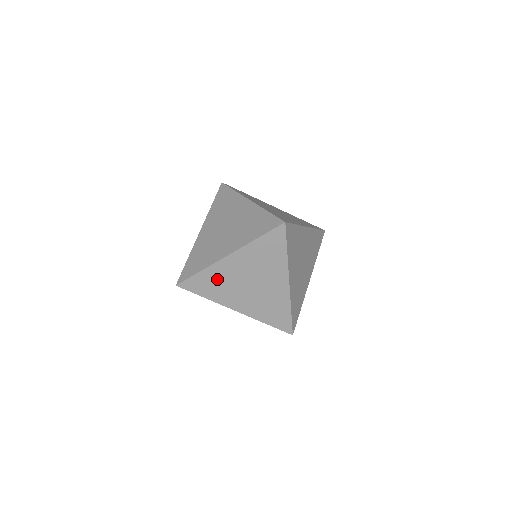
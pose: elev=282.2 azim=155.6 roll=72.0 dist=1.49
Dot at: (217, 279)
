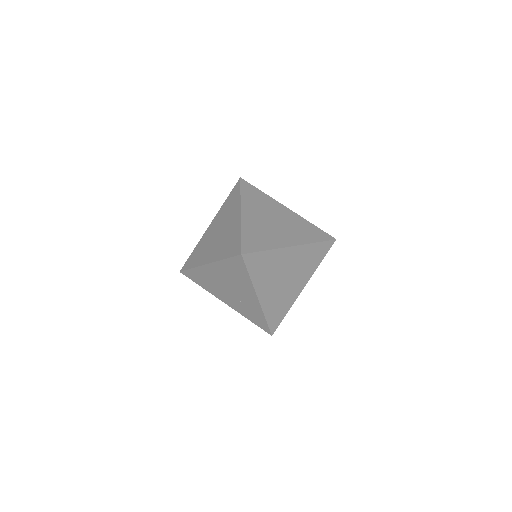
Dot at: (205, 277)
